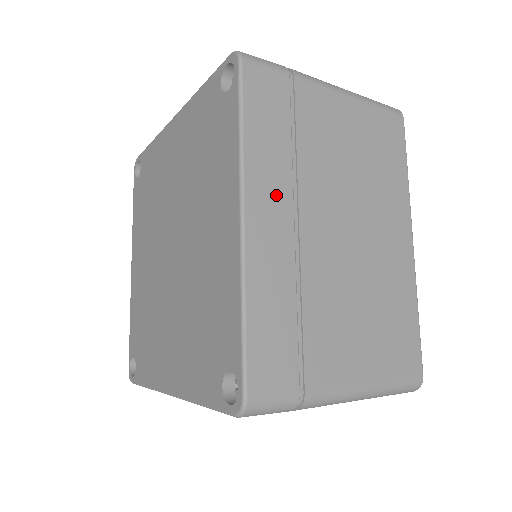
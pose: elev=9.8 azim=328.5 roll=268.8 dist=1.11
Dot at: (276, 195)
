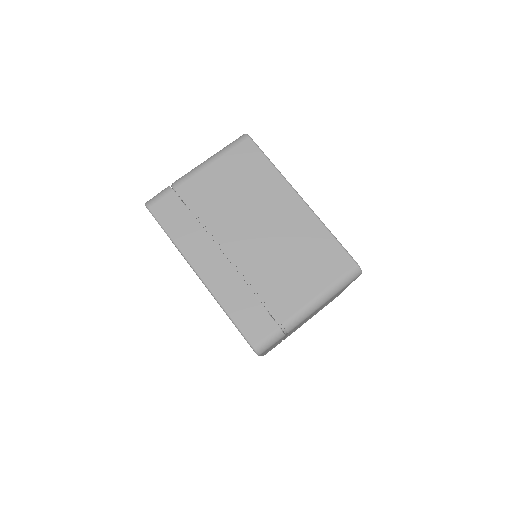
Dot at: (205, 250)
